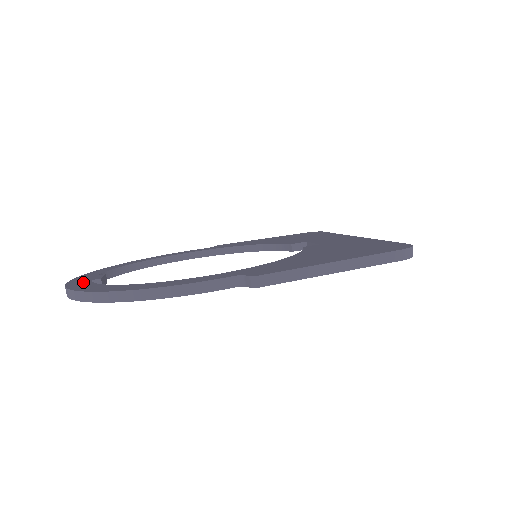
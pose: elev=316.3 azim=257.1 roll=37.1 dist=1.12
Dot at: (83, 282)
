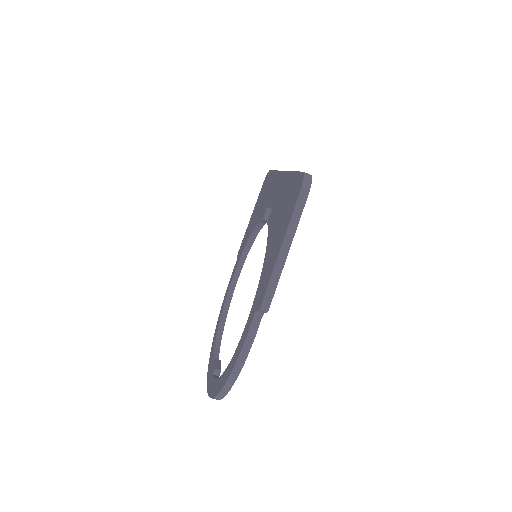
Dot at: (211, 382)
